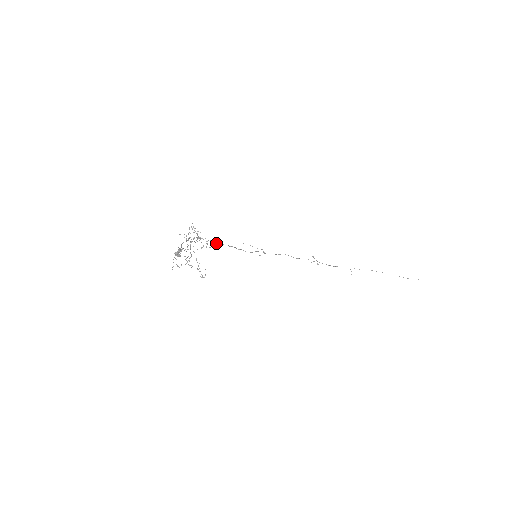
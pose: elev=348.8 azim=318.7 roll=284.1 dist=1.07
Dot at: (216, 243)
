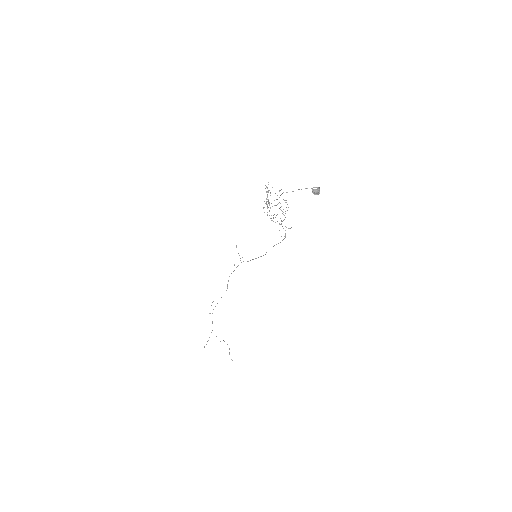
Dot at: occluded
